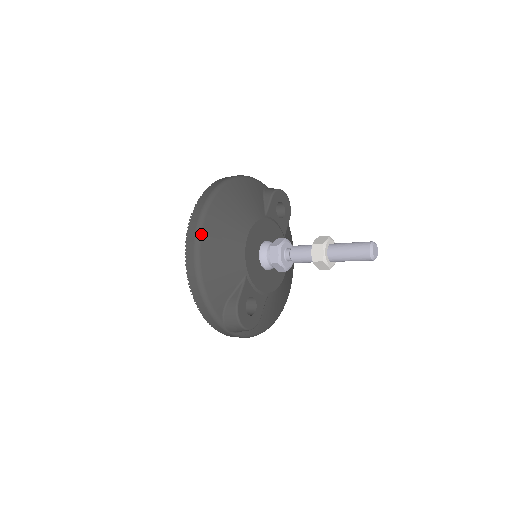
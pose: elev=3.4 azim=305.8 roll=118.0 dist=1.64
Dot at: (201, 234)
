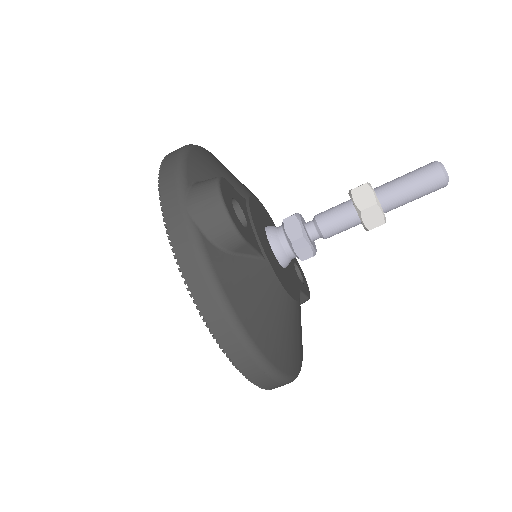
Dot at: (210, 152)
